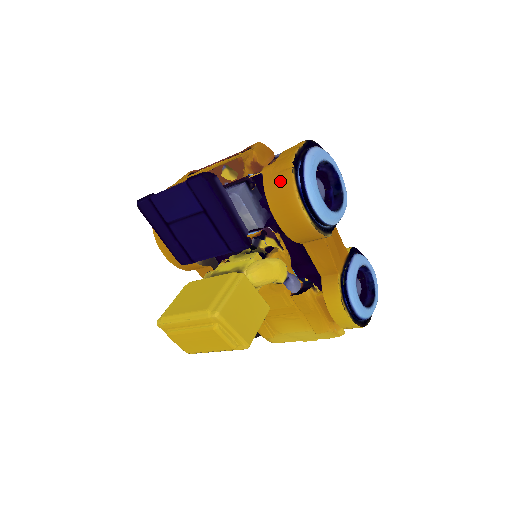
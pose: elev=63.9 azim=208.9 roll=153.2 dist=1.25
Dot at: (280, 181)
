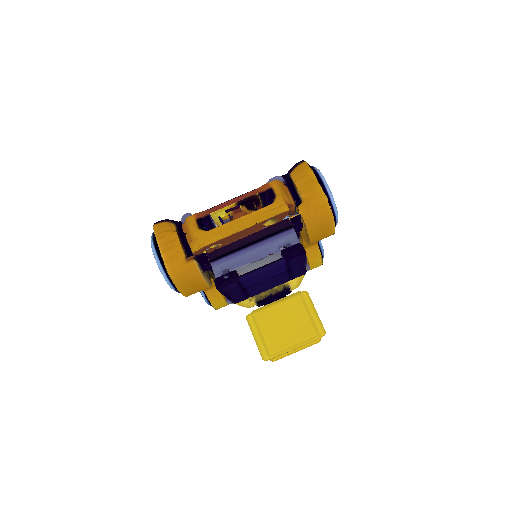
Dot at: (321, 218)
